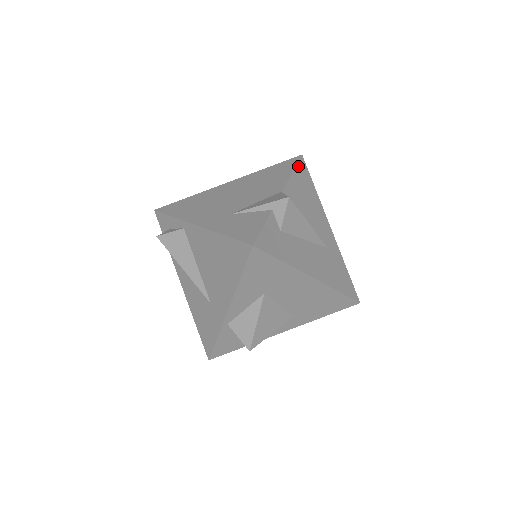
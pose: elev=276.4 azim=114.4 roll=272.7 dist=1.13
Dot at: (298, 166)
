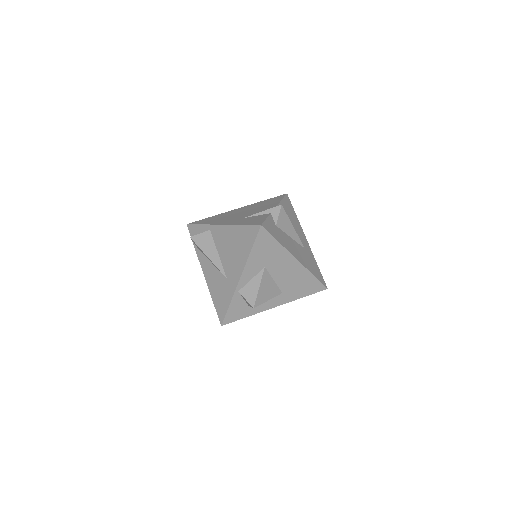
Dot at: (285, 198)
